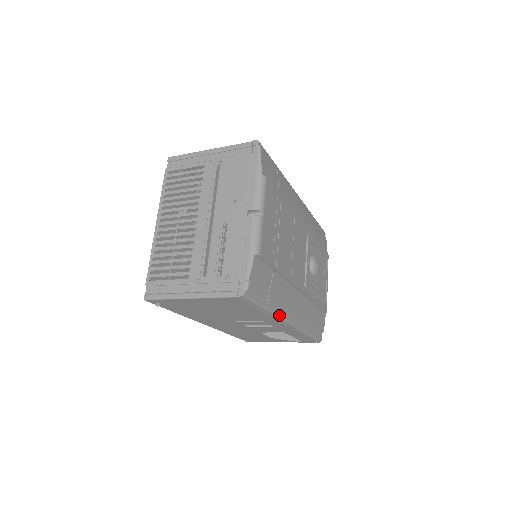
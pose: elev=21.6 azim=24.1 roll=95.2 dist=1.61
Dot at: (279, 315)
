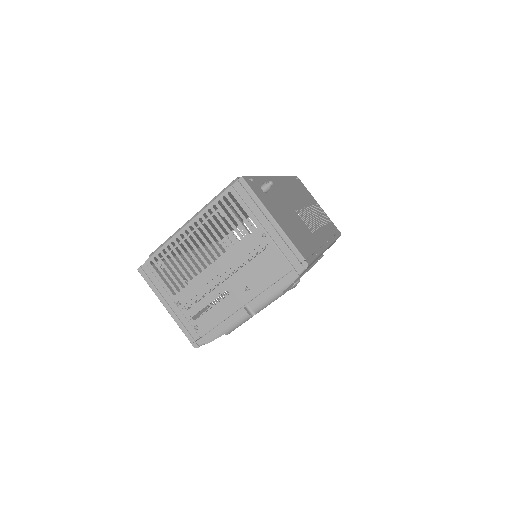
Dot at: occluded
